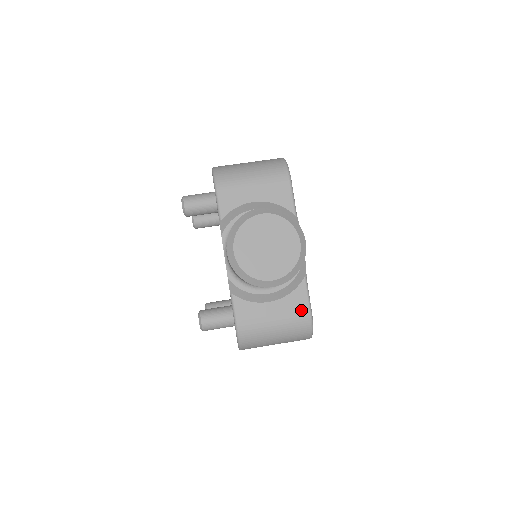
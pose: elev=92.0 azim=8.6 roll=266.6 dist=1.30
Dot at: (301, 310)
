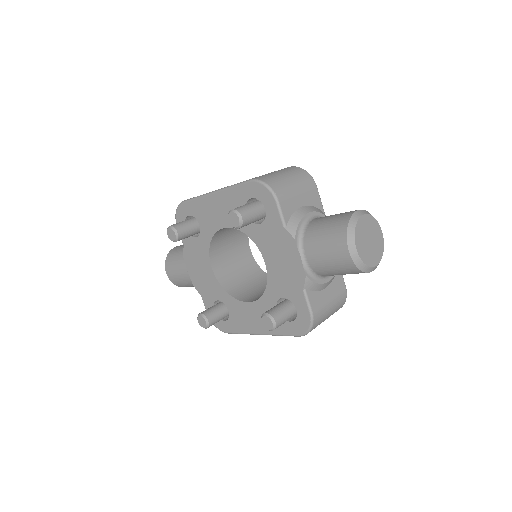
Dot at: (342, 288)
